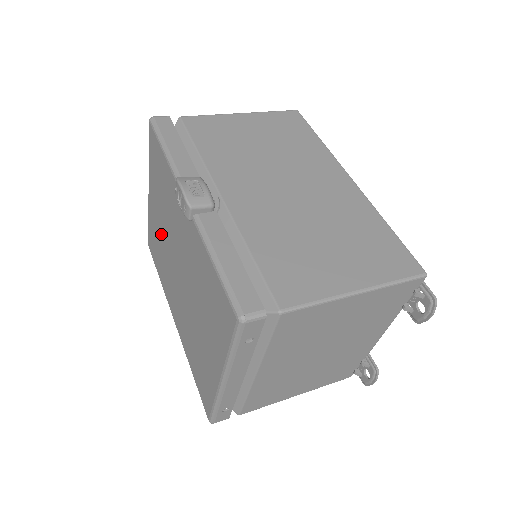
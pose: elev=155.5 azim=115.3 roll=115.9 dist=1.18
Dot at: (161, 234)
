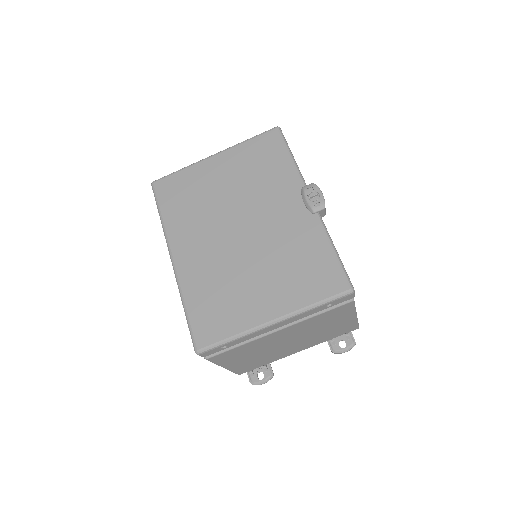
Dot at: (216, 193)
